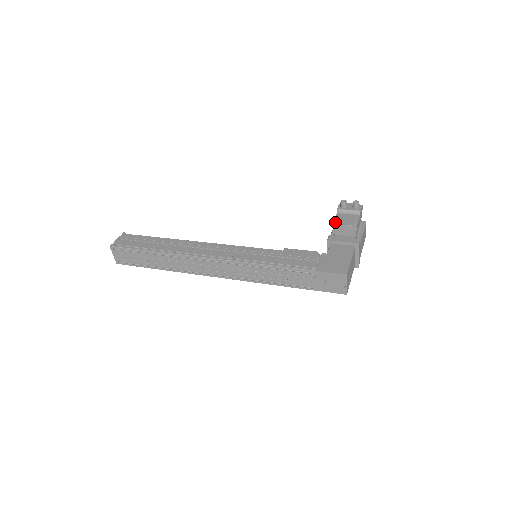
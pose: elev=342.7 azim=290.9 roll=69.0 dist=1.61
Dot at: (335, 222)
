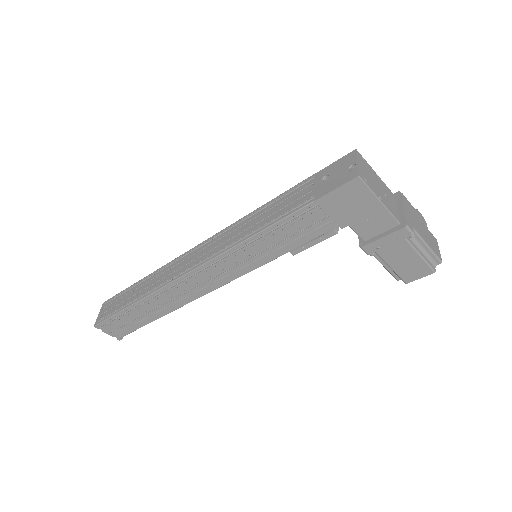
Dot at: occluded
